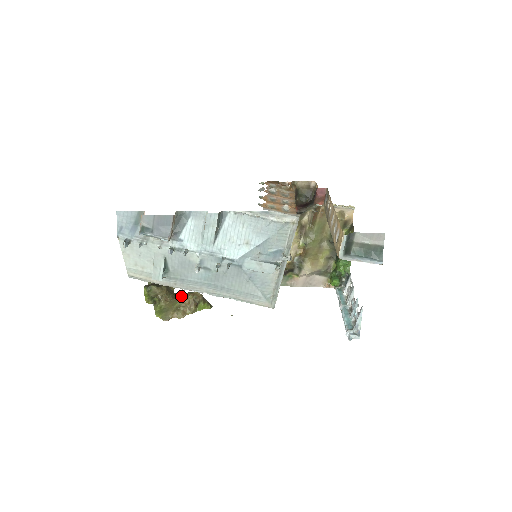
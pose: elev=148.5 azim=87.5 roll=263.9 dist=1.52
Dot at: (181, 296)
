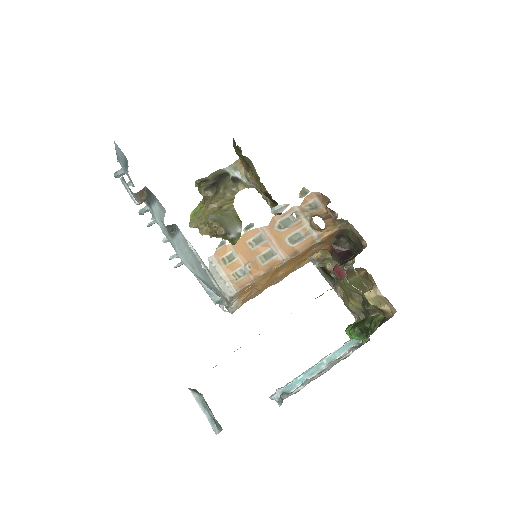
Dot at: (205, 220)
